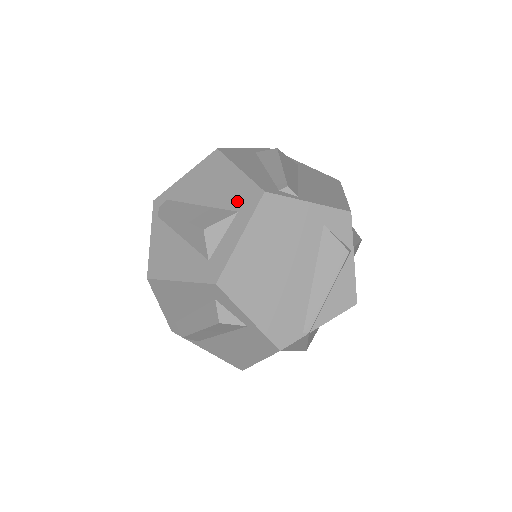
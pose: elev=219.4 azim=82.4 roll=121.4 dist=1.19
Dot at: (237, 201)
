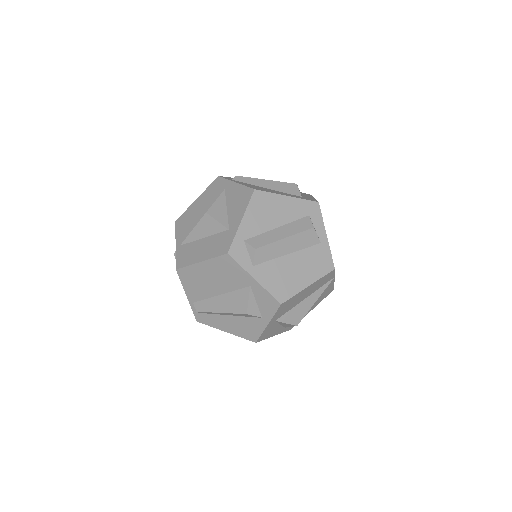
Dot at: occluded
